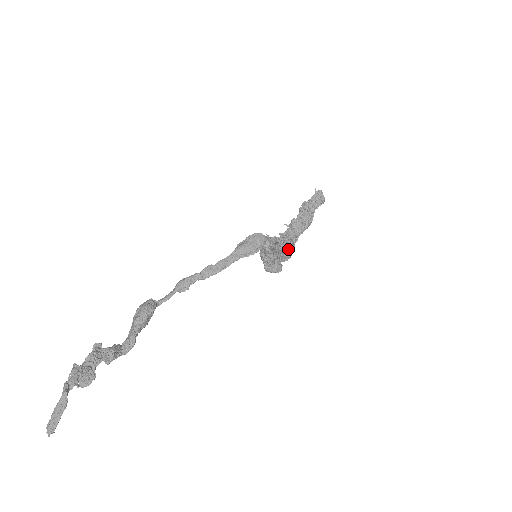
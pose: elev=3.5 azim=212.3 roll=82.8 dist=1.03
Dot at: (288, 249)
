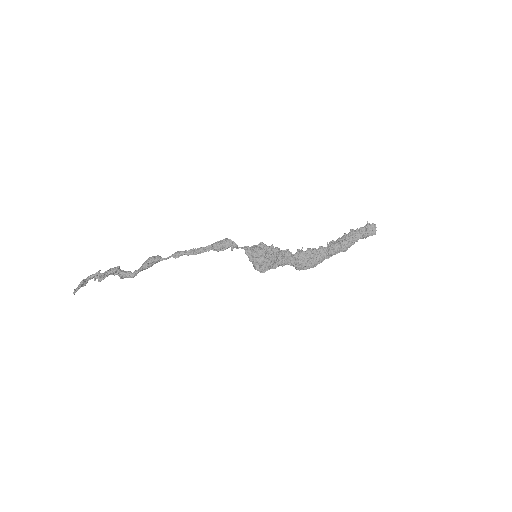
Dot at: (304, 262)
